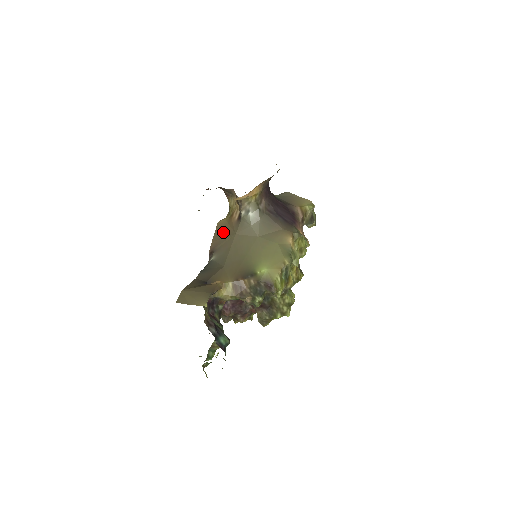
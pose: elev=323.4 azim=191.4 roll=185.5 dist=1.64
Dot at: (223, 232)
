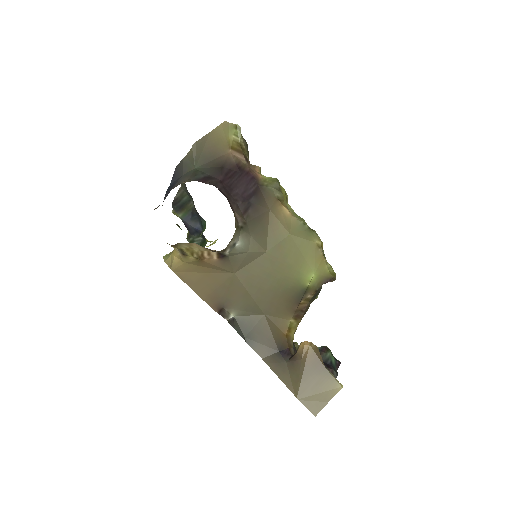
Dot at: (206, 280)
